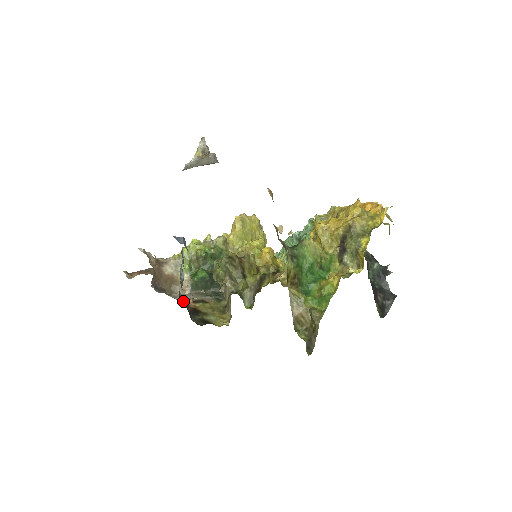
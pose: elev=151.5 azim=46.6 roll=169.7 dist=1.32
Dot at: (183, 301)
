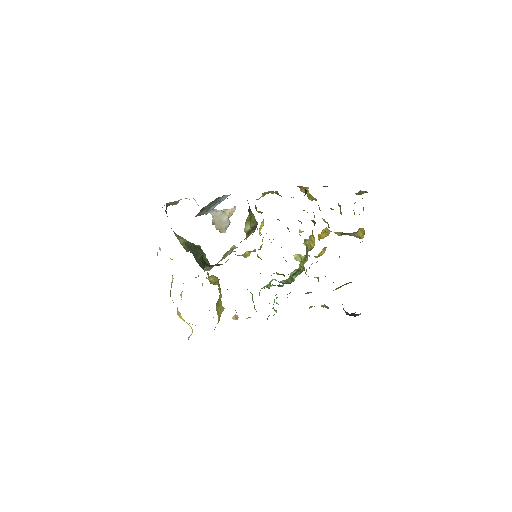
Dot at: occluded
